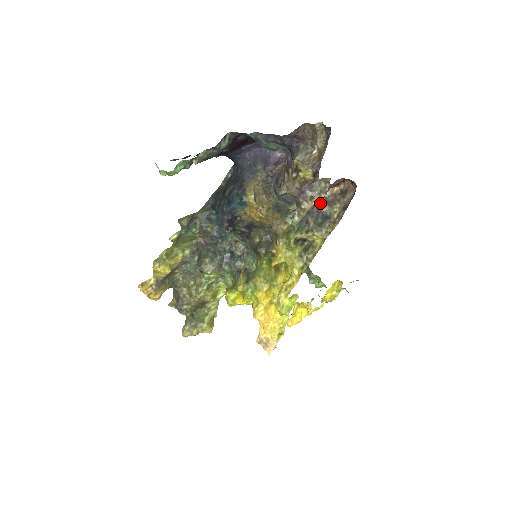
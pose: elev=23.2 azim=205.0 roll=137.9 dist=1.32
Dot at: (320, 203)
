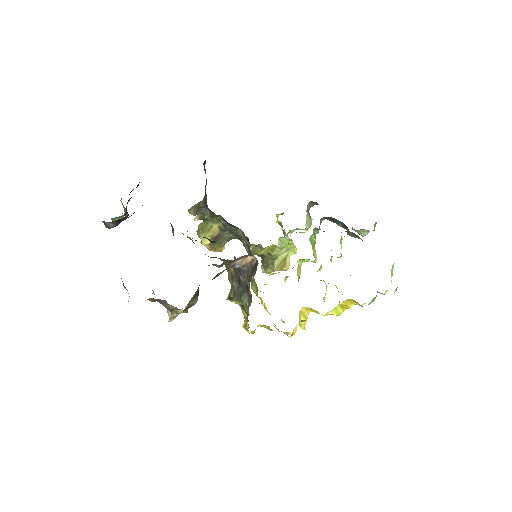
Dot at: (237, 270)
